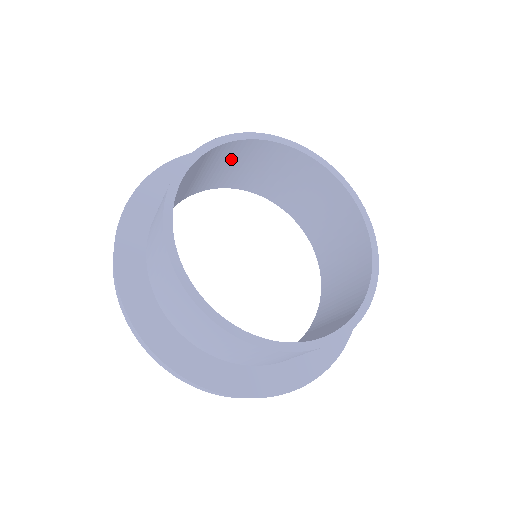
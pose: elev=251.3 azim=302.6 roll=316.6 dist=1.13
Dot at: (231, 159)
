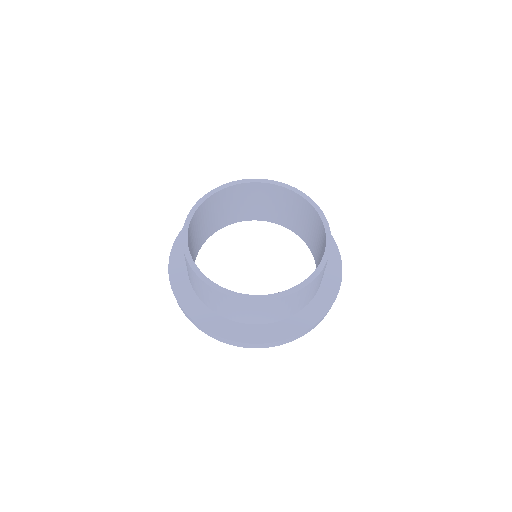
Dot at: (226, 202)
